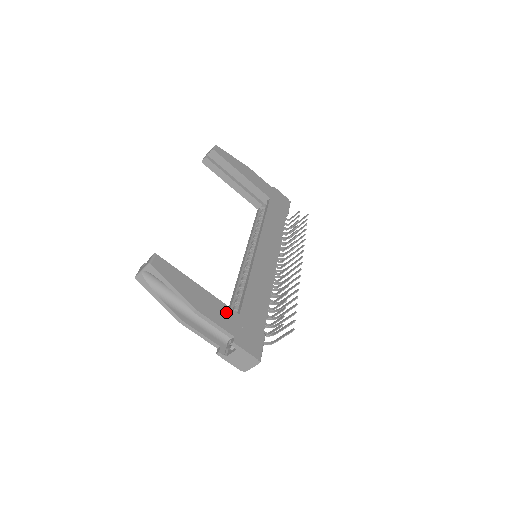
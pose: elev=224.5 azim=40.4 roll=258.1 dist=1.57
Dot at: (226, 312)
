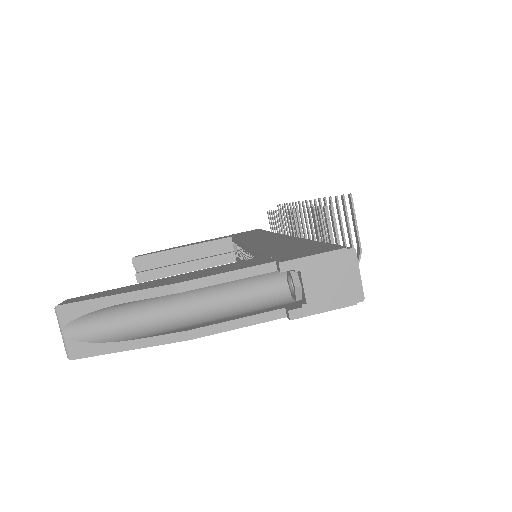
Dot at: (237, 264)
